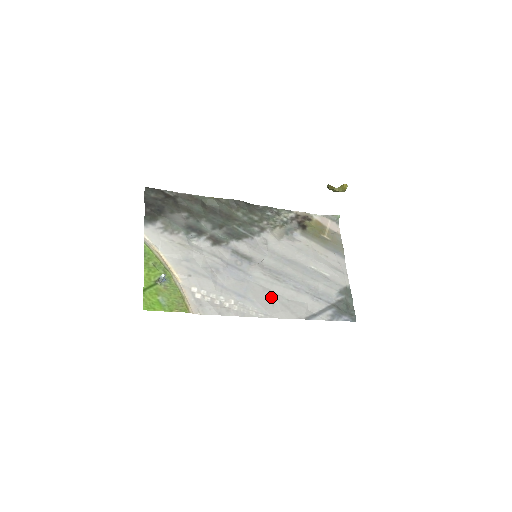
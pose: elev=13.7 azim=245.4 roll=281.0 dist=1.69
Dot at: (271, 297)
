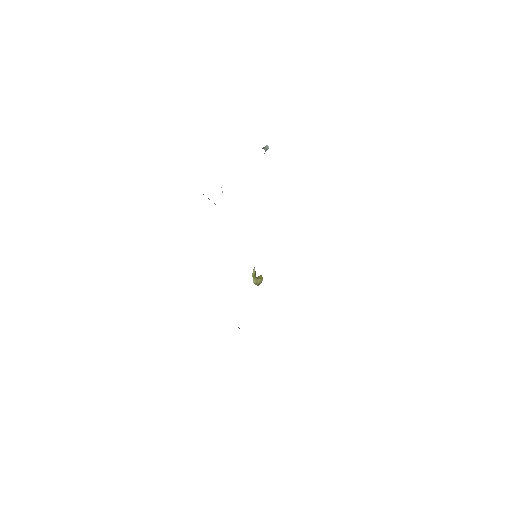
Dot at: occluded
